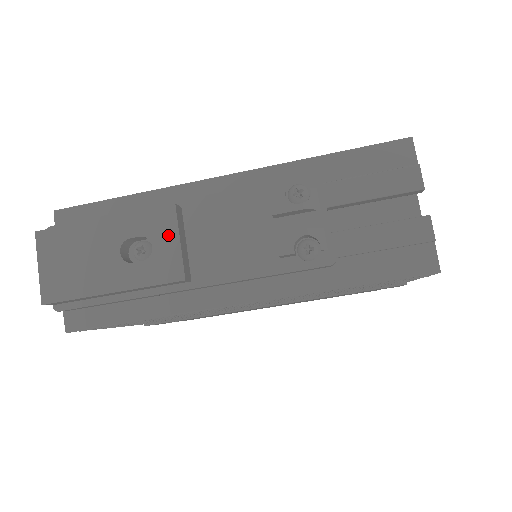
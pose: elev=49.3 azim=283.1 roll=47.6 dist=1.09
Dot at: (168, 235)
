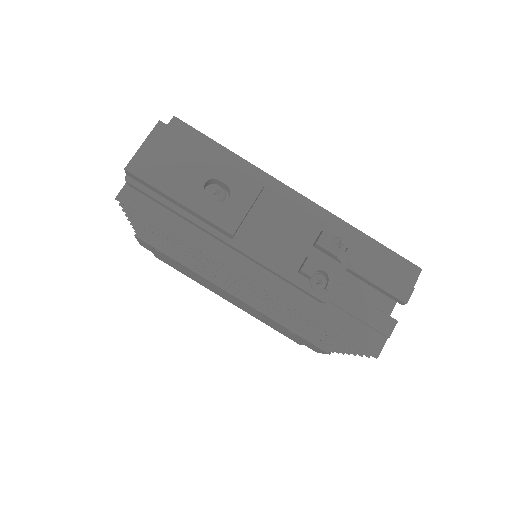
Dot at: (245, 200)
